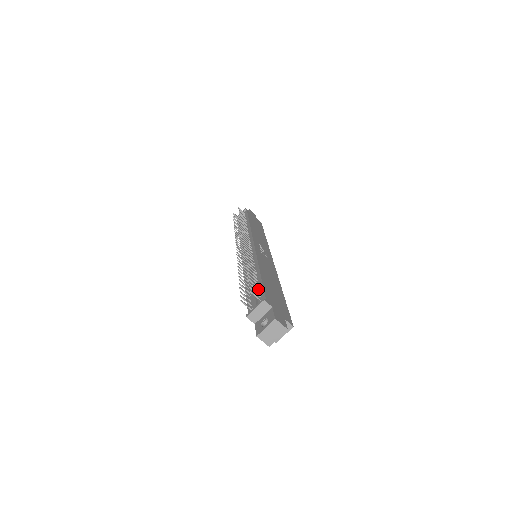
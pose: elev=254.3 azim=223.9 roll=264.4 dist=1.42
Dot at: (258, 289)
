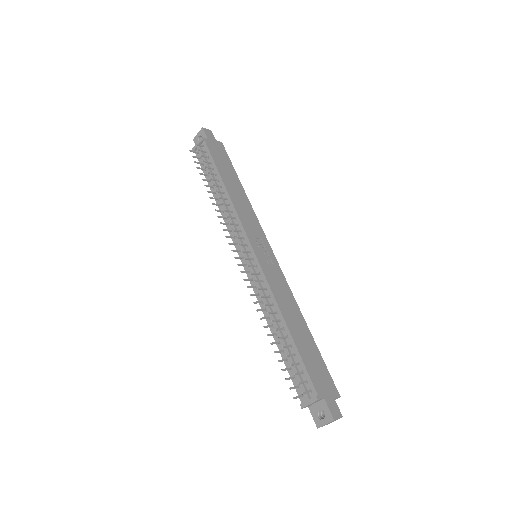
Dot at: (299, 365)
